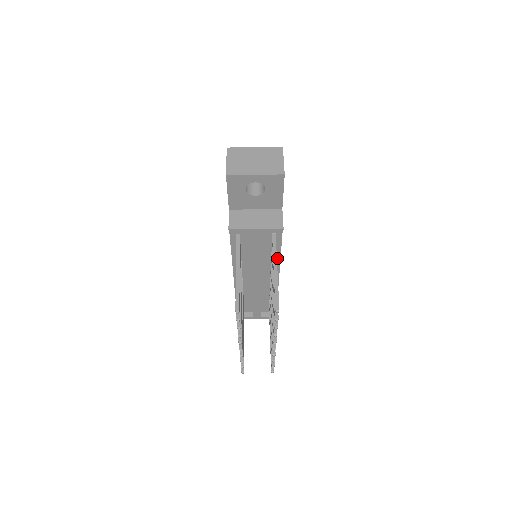
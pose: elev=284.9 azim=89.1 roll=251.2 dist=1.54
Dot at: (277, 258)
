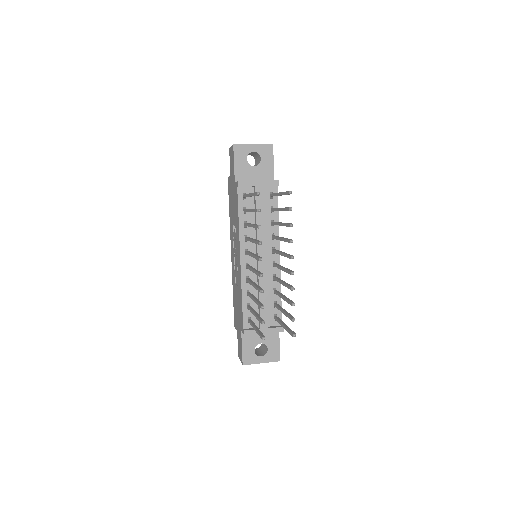
Dot at: (276, 229)
